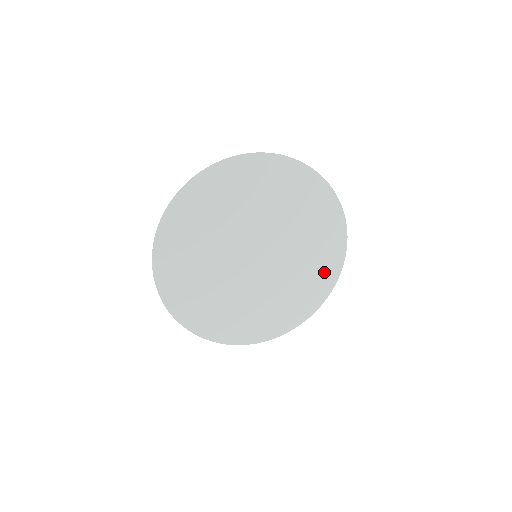
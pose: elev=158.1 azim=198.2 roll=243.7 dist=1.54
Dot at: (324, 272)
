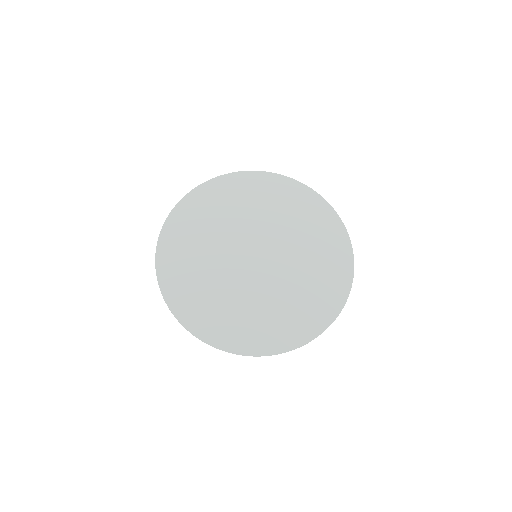
Dot at: (325, 226)
